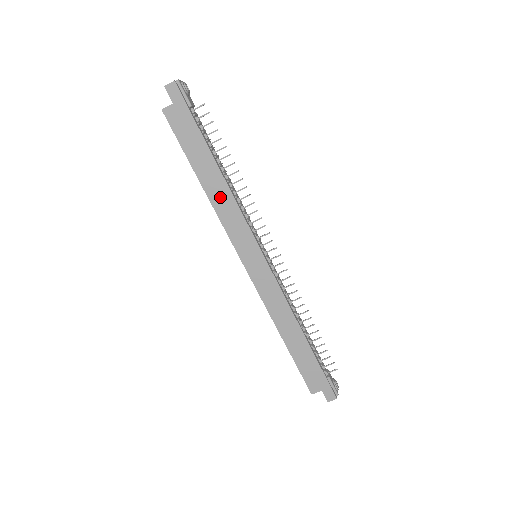
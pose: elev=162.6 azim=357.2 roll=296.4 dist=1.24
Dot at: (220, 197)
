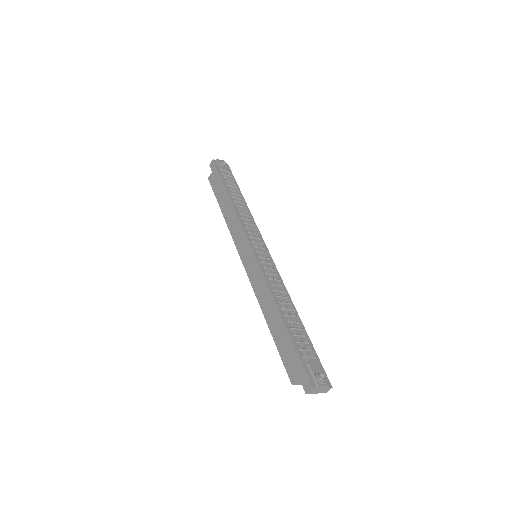
Dot at: (230, 216)
